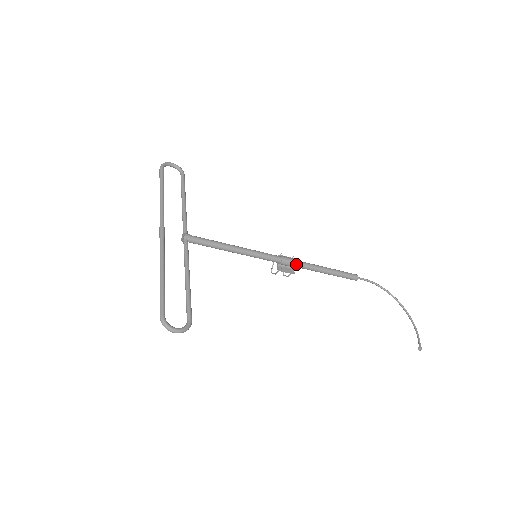
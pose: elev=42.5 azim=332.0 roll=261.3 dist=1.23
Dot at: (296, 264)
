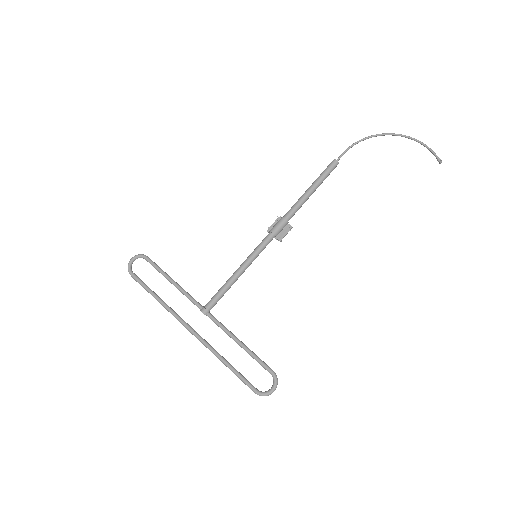
Dot at: (286, 222)
